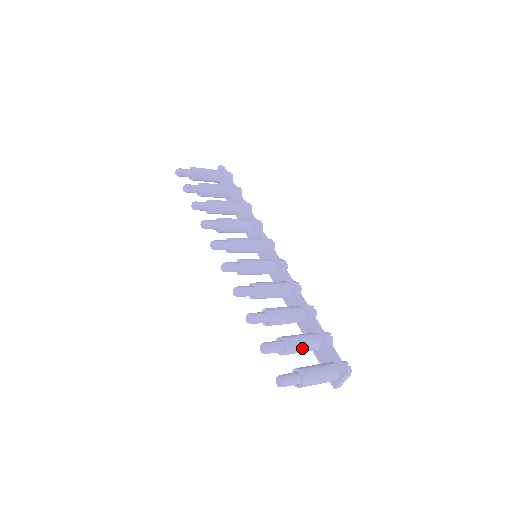
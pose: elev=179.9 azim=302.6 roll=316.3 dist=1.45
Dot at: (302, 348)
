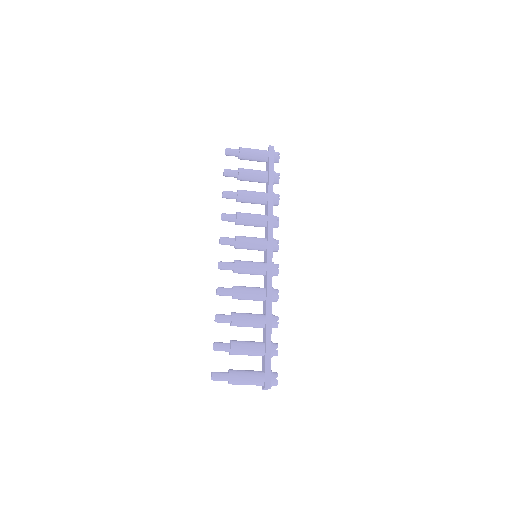
Dot at: (246, 354)
